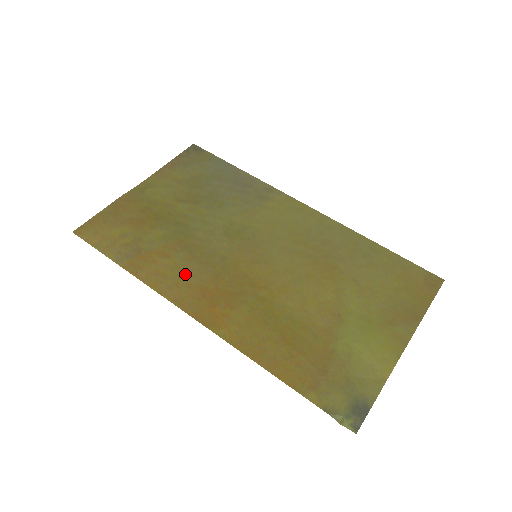
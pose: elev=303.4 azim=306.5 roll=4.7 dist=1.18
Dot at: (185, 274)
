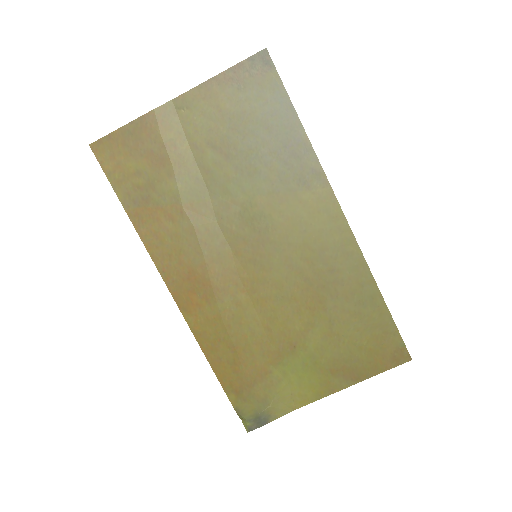
Dot at: (181, 248)
